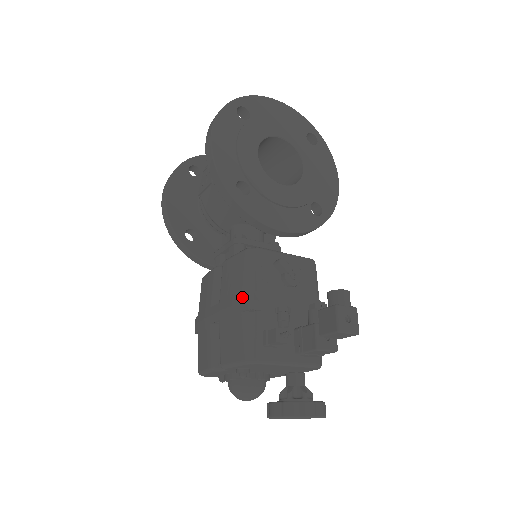
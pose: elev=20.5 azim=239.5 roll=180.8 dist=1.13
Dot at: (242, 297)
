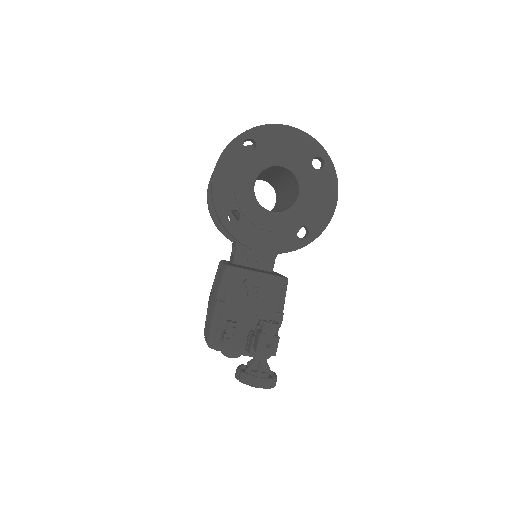
Dot at: (215, 302)
